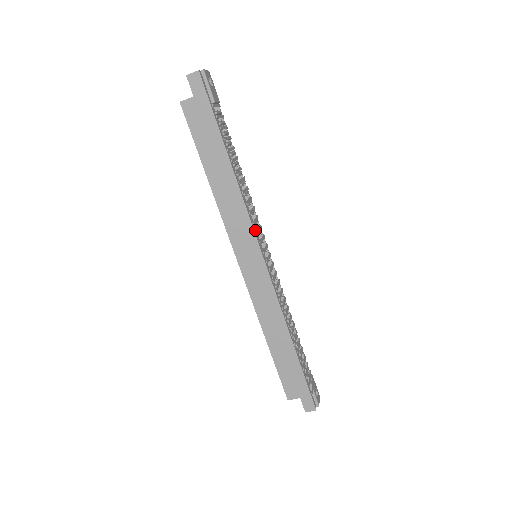
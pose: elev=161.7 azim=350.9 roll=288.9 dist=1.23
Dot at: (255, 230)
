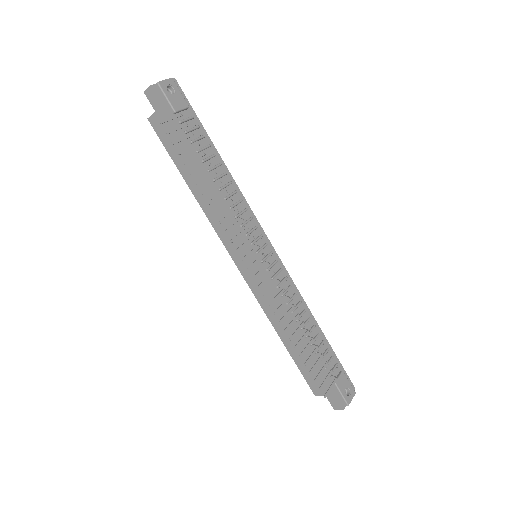
Dot at: occluded
